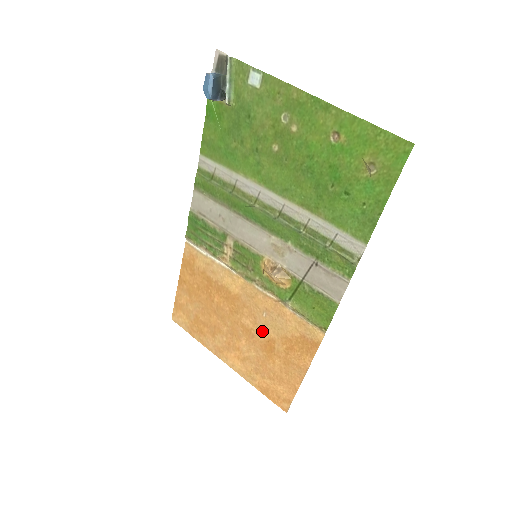
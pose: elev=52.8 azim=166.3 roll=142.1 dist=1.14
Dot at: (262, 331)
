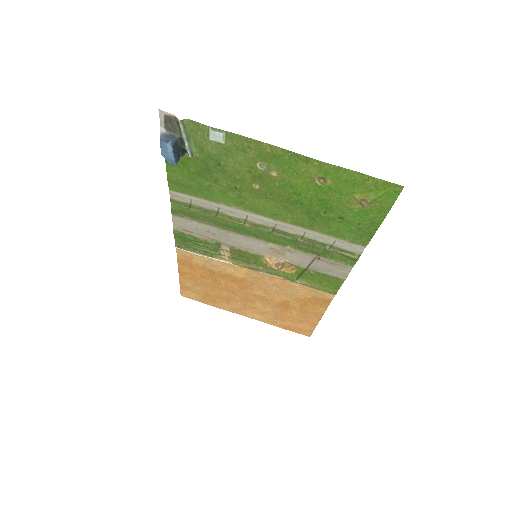
Dot at: (275, 297)
